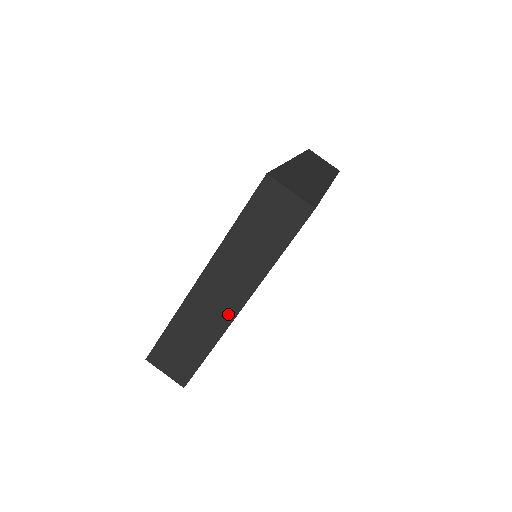
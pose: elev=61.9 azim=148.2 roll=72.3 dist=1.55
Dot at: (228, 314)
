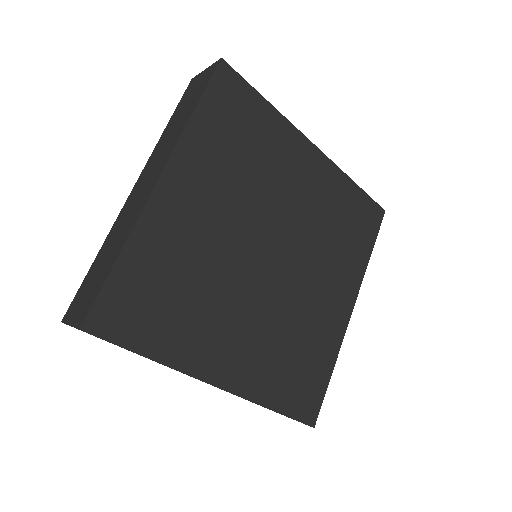
Dot at: (146, 196)
